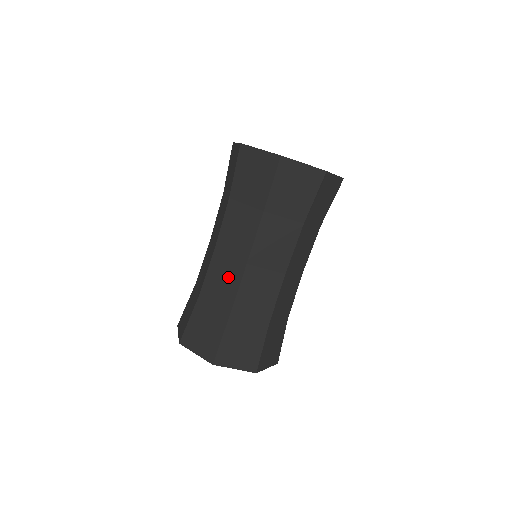
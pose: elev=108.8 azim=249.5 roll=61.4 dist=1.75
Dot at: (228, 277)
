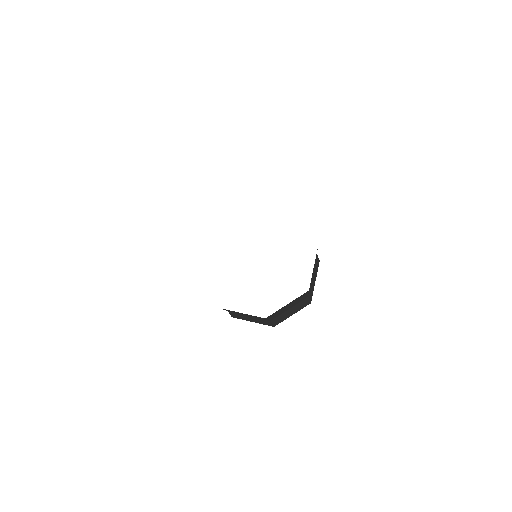
Dot at: occluded
